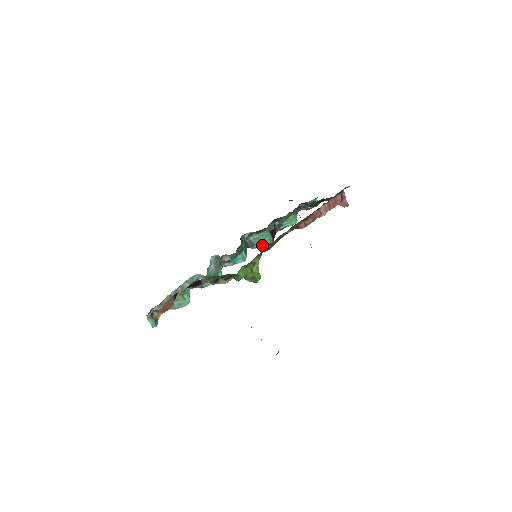
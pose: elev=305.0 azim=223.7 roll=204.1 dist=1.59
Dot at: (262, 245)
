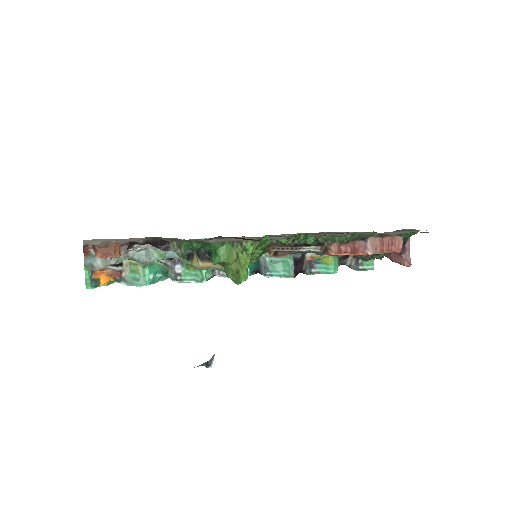
Dot at: (278, 275)
